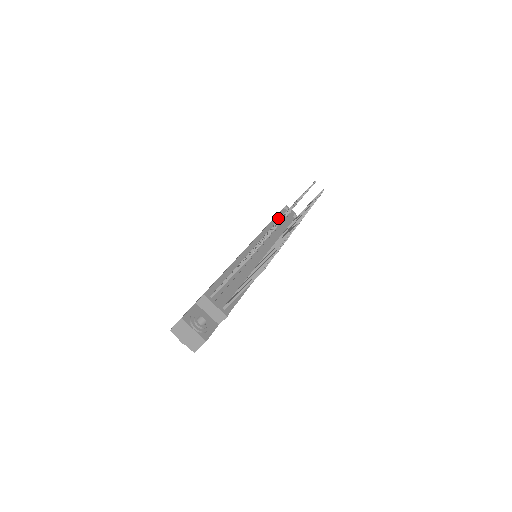
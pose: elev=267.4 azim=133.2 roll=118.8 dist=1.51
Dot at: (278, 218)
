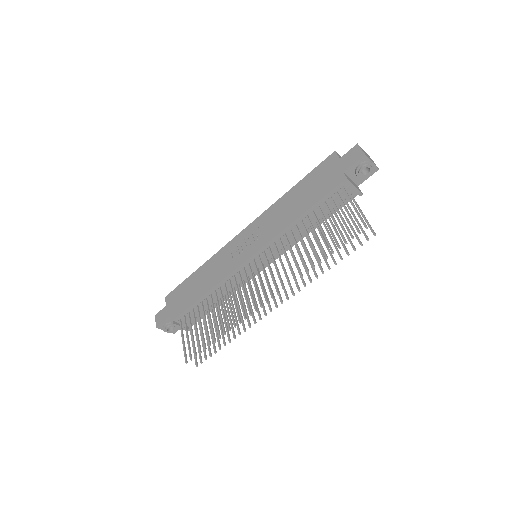
Dot at: (317, 206)
